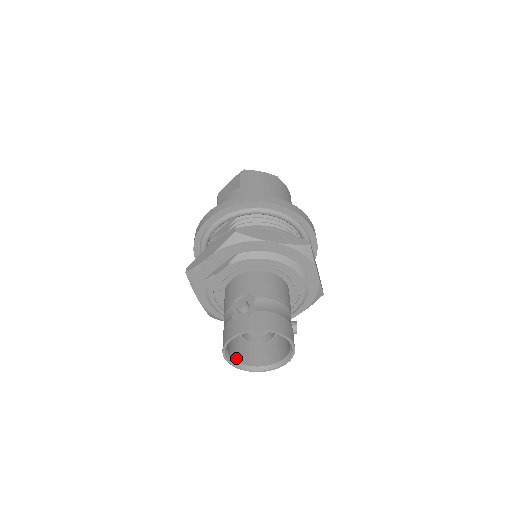
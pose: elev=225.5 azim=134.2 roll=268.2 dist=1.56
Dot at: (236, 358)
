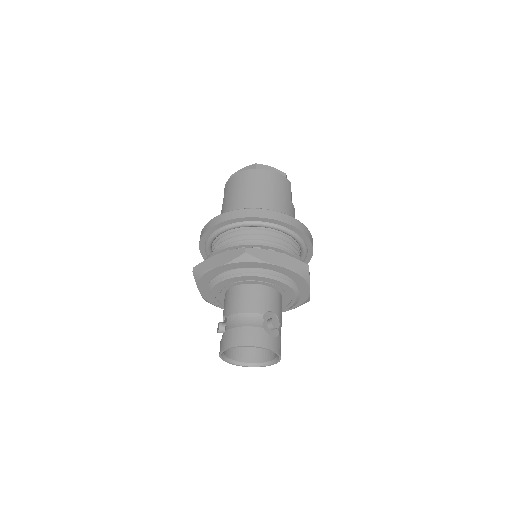
Dot at: (252, 360)
